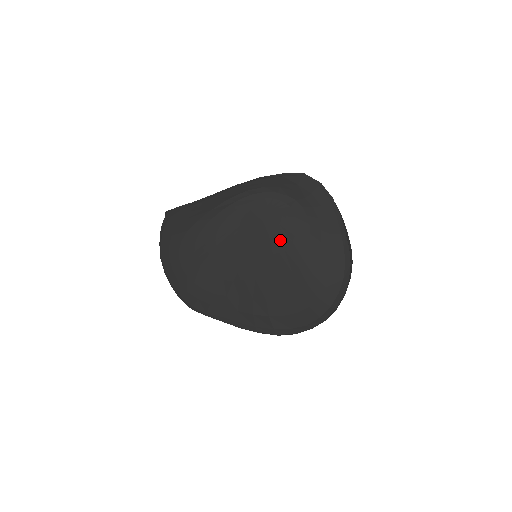
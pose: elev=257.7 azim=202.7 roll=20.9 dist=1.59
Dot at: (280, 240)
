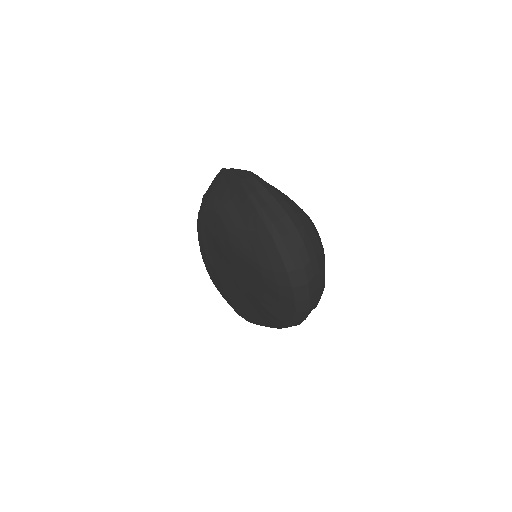
Dot at: (226, 245)
